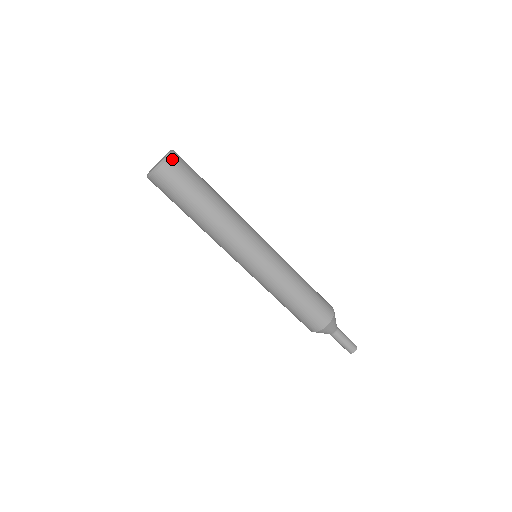
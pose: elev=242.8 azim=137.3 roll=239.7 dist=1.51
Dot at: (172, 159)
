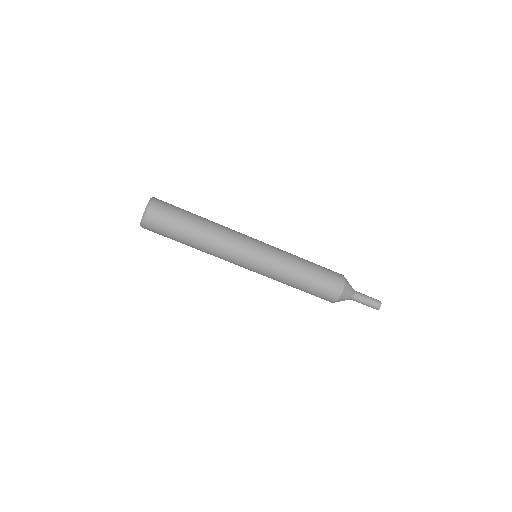
Dot at: (155, 200)
